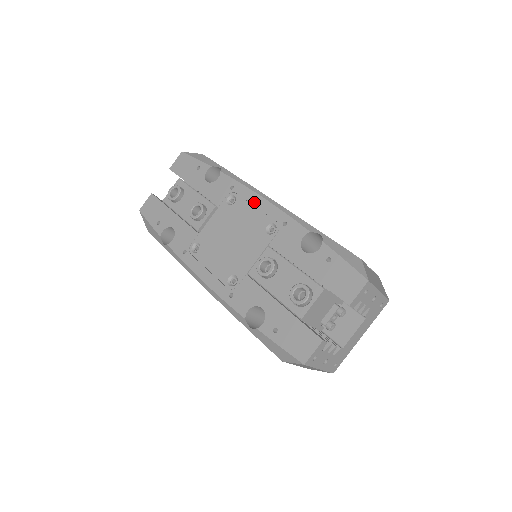
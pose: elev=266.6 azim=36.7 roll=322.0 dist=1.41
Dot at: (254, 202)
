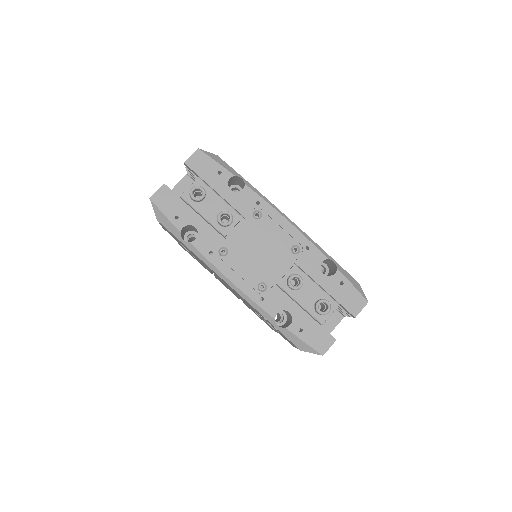
Dot at: (280, 222)
